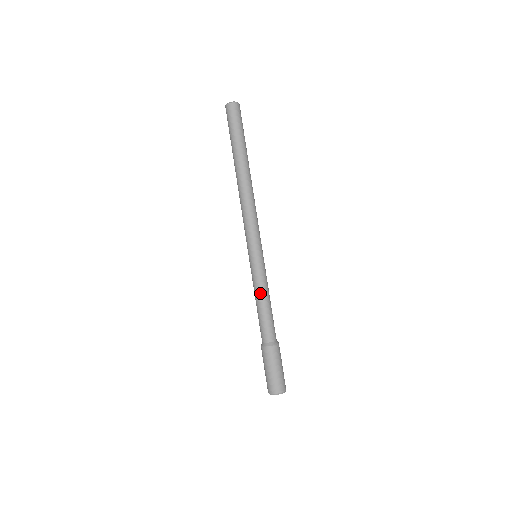
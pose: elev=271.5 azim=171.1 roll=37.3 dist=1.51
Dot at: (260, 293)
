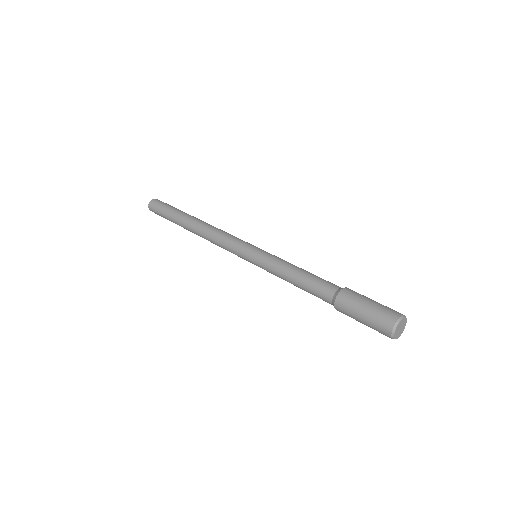
Dot at: (290, 264)
